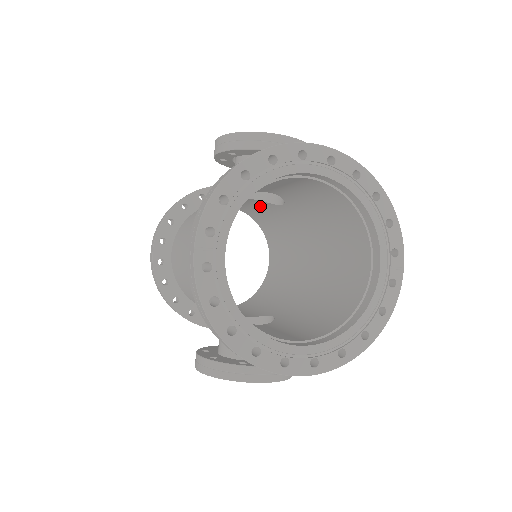
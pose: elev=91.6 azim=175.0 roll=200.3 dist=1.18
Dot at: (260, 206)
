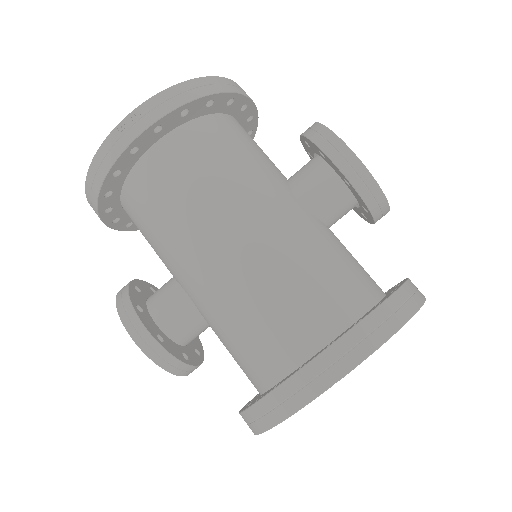
Dot at: occluded
